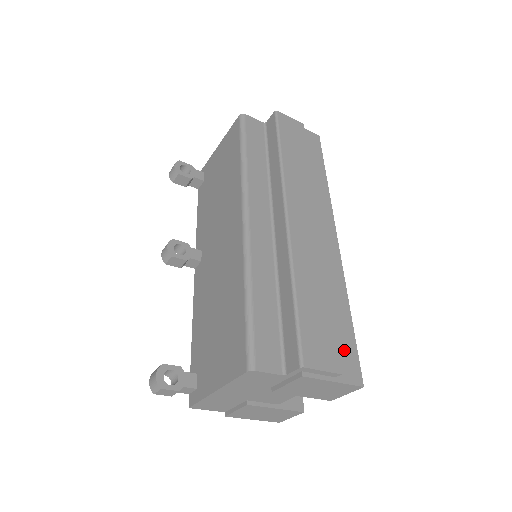
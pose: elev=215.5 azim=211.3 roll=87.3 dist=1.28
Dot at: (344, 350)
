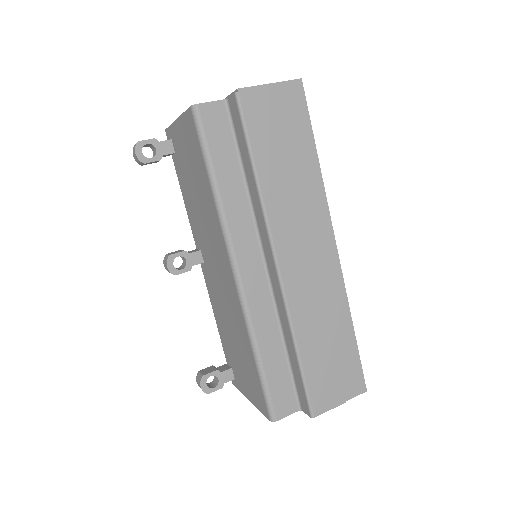
Dot at: (348, 370)
